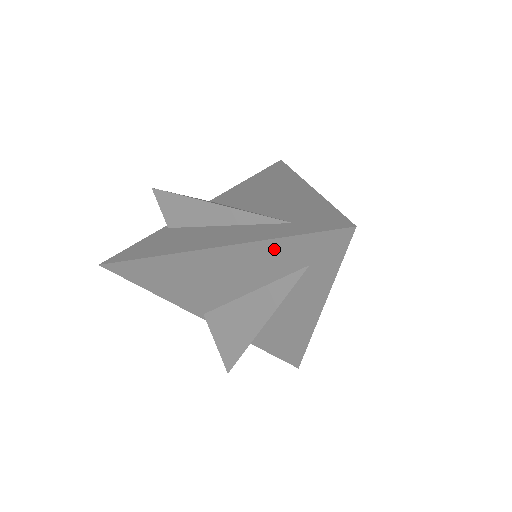
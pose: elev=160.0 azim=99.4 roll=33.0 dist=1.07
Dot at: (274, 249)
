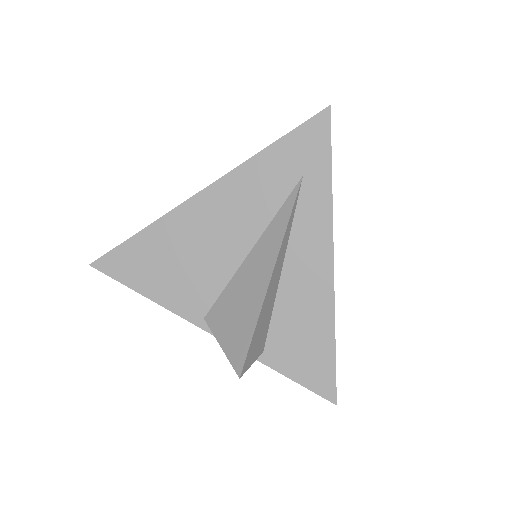
Dot at: (265, 165)
